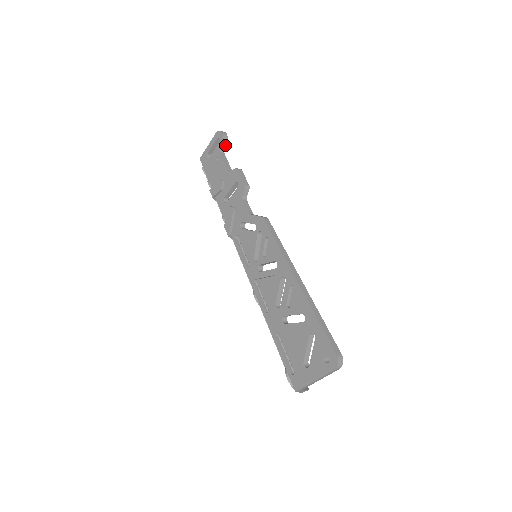
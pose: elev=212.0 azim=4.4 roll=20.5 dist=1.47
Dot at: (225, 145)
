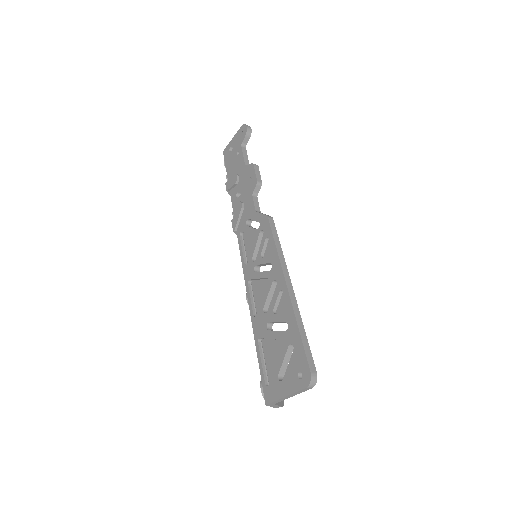
Dot at: (248, 139)
